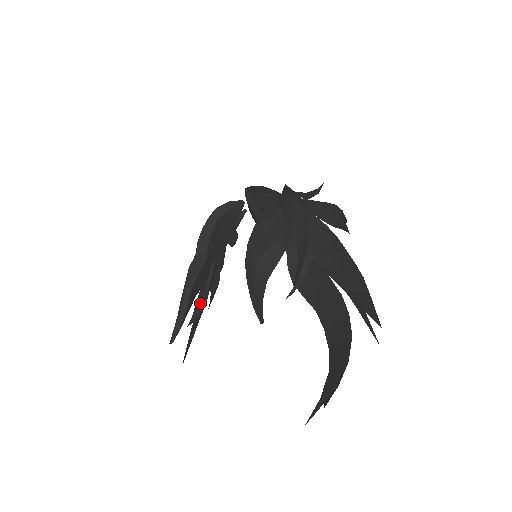
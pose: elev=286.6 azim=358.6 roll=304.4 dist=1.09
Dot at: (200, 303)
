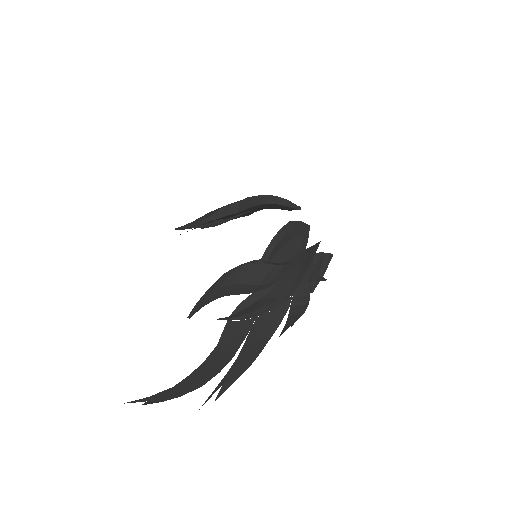
Dot at: (217, 222)
